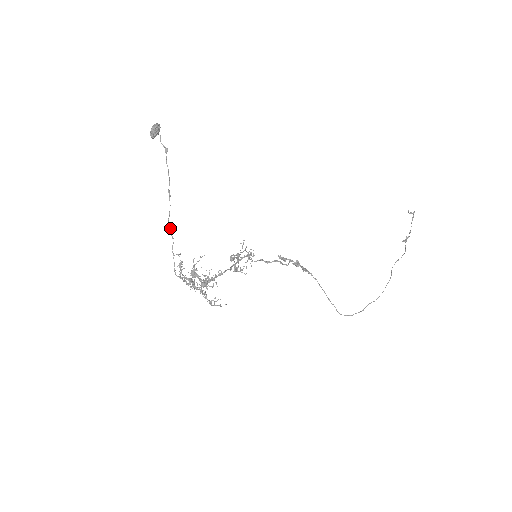
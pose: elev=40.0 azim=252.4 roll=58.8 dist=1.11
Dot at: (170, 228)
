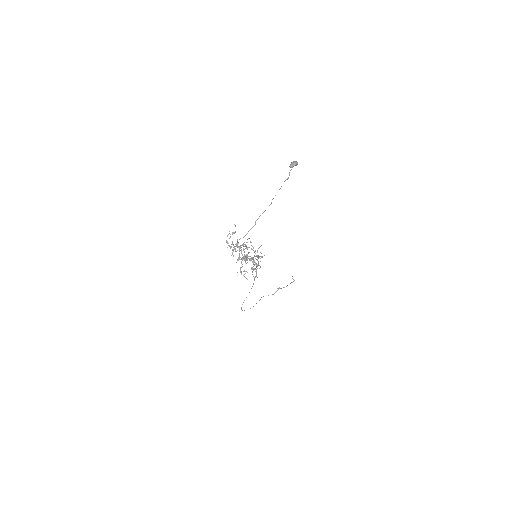
Dot at: occluded
